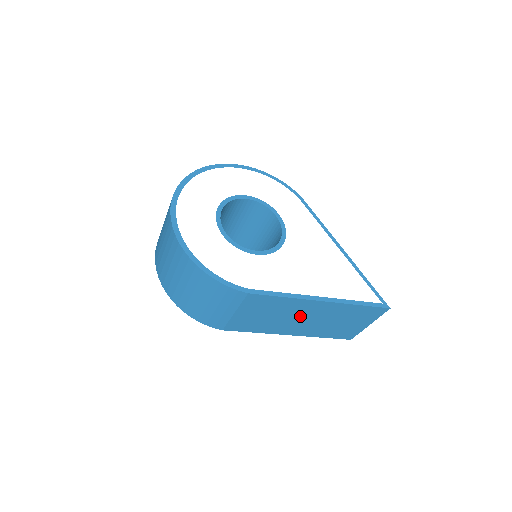
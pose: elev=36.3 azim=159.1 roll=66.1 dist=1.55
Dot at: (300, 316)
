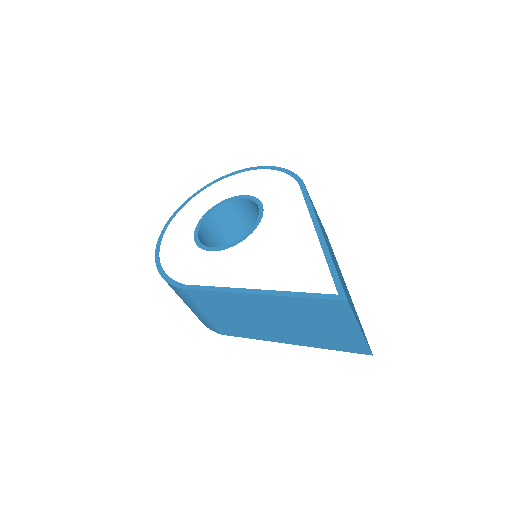
Dot at: (262, 316)
